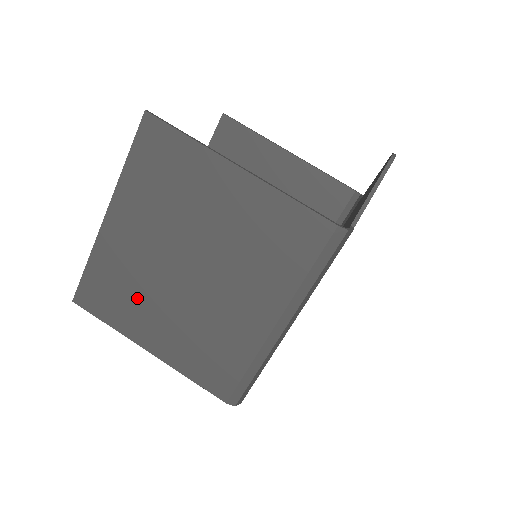
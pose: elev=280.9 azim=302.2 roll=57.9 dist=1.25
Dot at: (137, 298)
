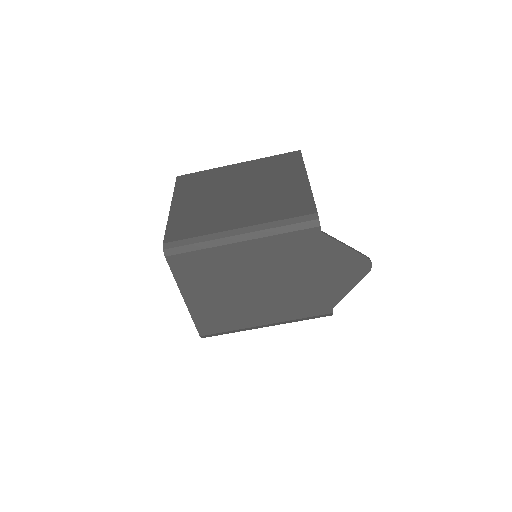
Dot at: (202, 189)
